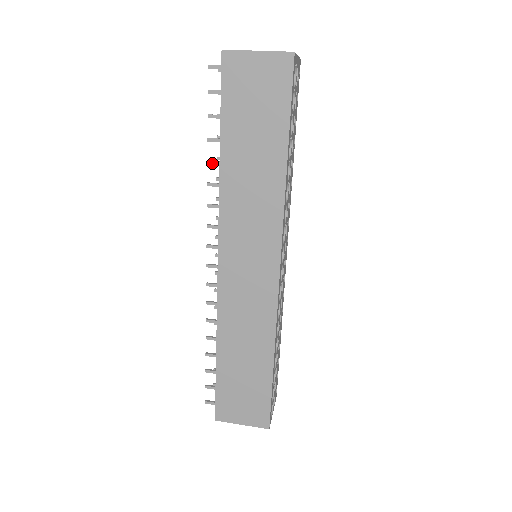
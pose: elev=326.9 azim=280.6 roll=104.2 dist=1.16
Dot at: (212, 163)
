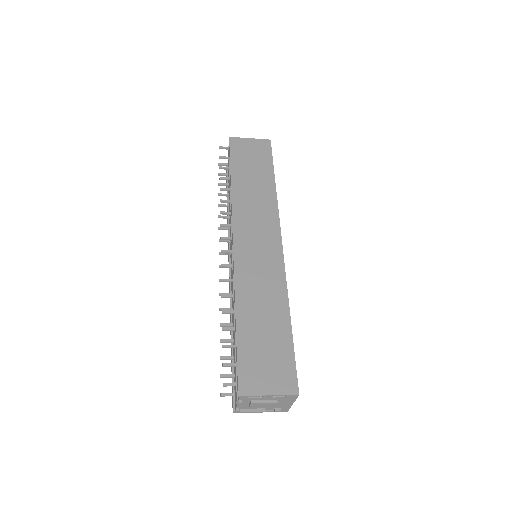
Dot at: (223, 189)
